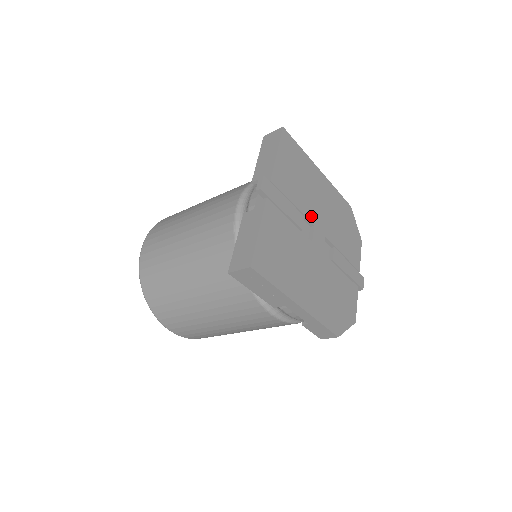
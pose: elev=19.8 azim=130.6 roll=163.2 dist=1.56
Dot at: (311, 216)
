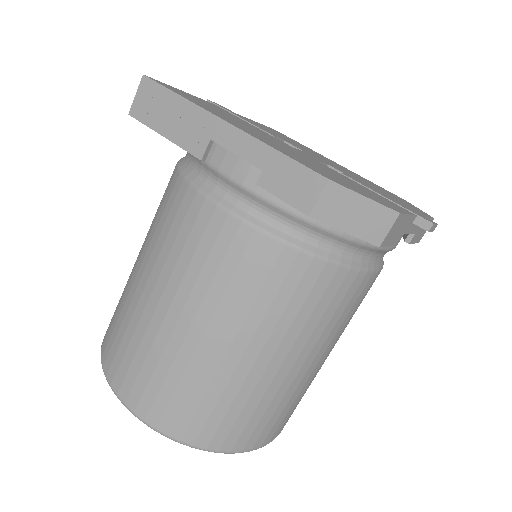
Dot at: (301, 149)
